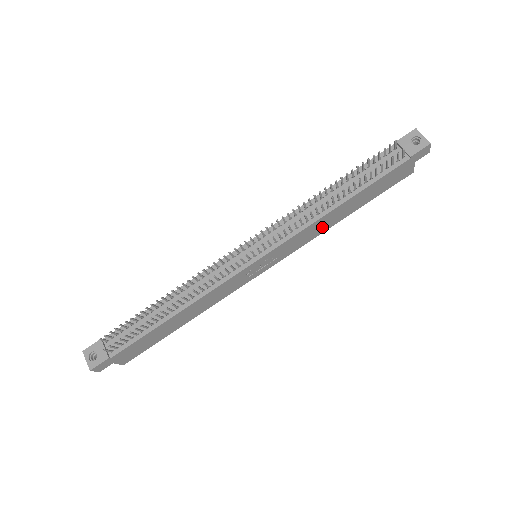
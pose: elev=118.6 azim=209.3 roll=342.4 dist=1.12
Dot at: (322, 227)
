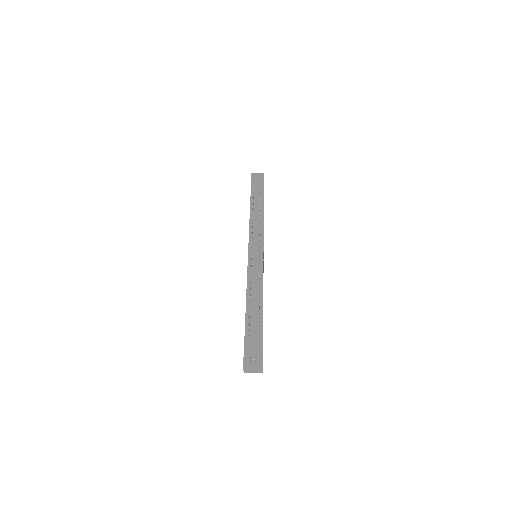
Dot at: occluded
